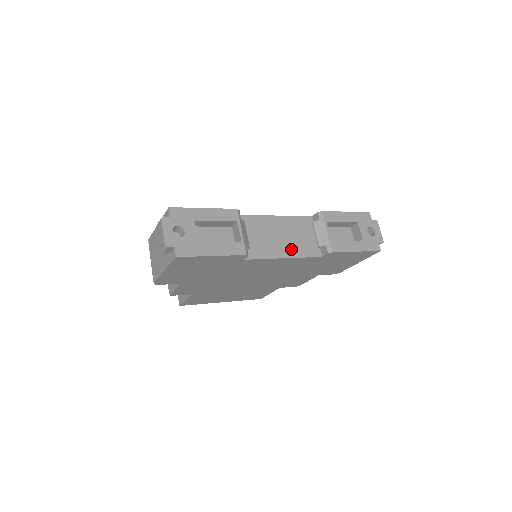
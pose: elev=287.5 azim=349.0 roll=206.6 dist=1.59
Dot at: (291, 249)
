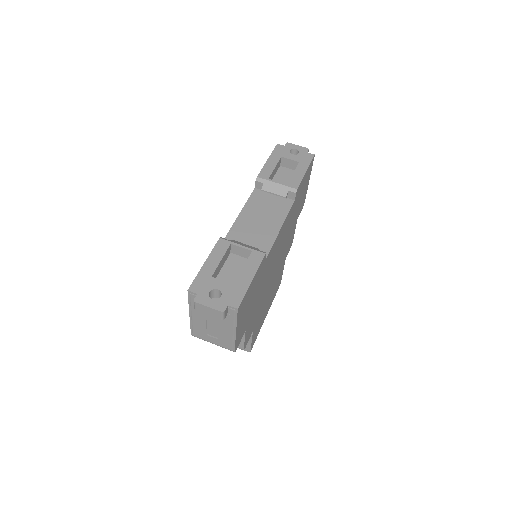
Dot at: (275, 219)
